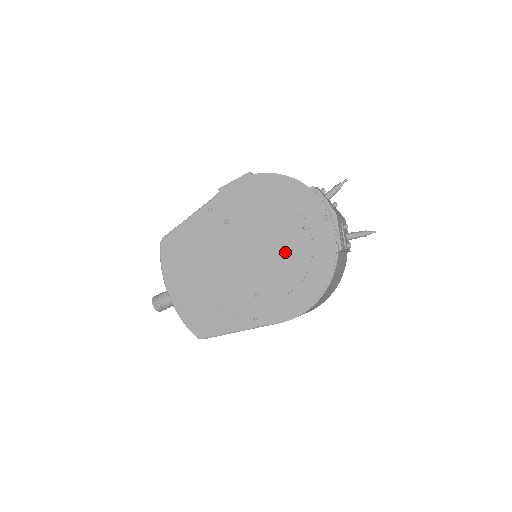
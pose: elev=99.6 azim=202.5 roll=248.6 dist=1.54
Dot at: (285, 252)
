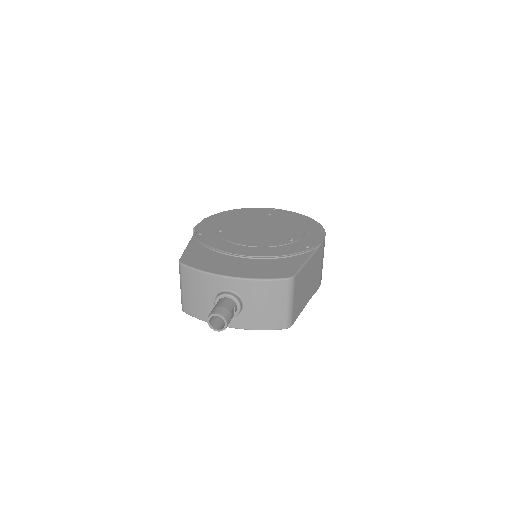
Dot at: (275, 223)
